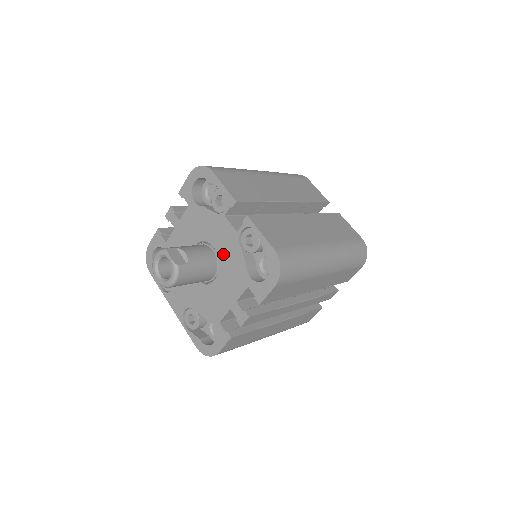
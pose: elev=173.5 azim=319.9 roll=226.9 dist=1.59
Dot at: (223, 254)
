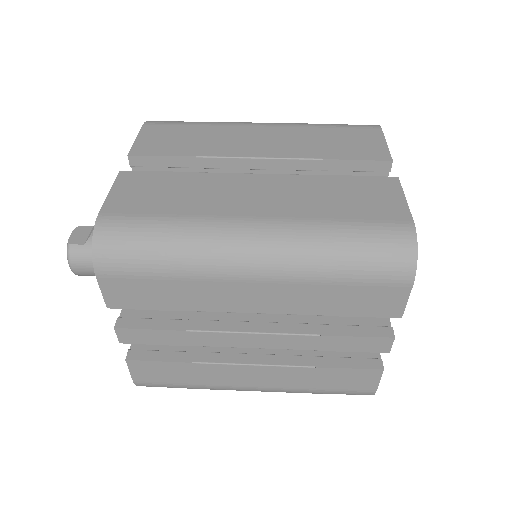
Dot at: occluded
